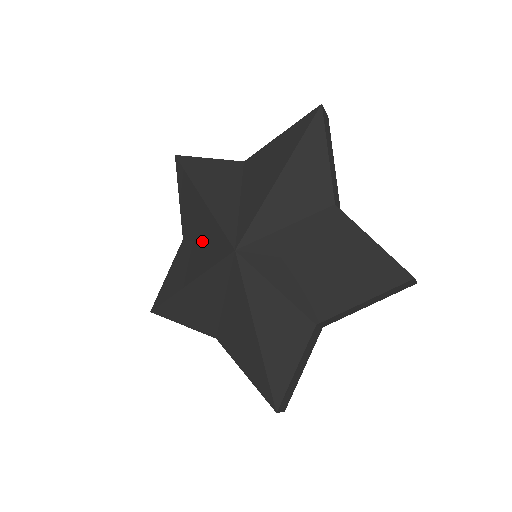
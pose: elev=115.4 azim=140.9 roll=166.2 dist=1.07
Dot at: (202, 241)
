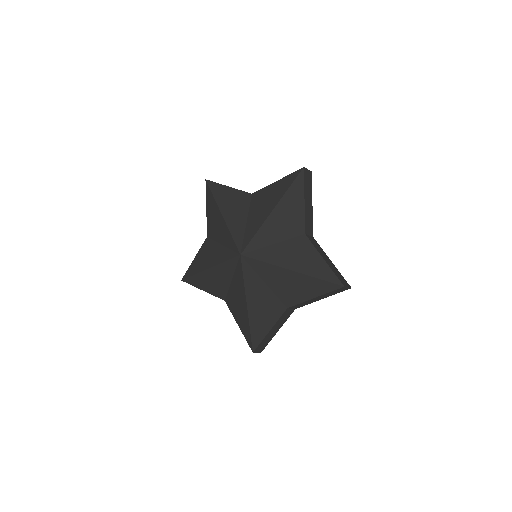
Dot at: (229, 282)
